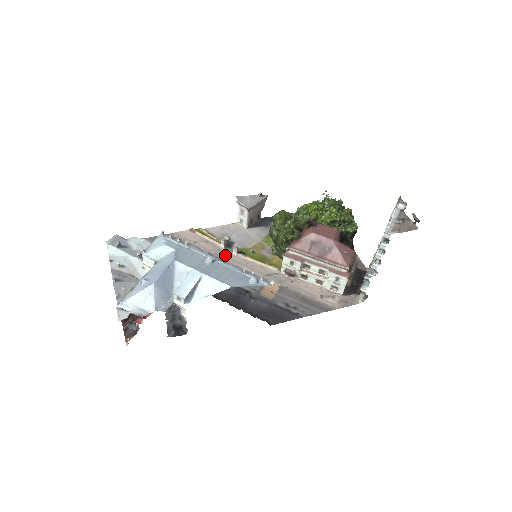
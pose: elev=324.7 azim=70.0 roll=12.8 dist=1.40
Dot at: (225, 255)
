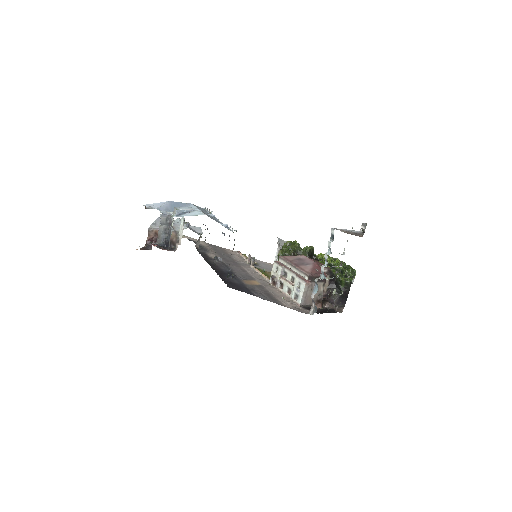
Dot at: (244, 264)
